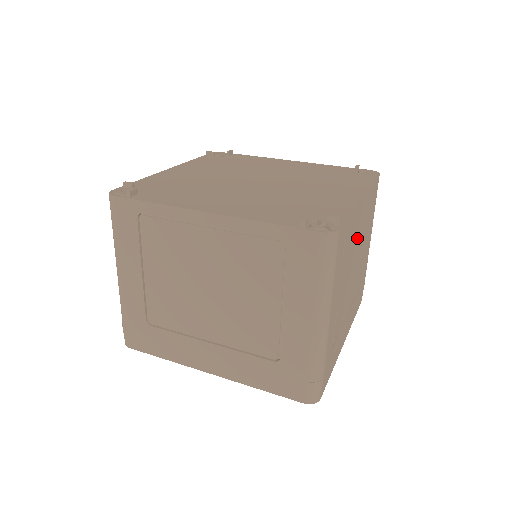
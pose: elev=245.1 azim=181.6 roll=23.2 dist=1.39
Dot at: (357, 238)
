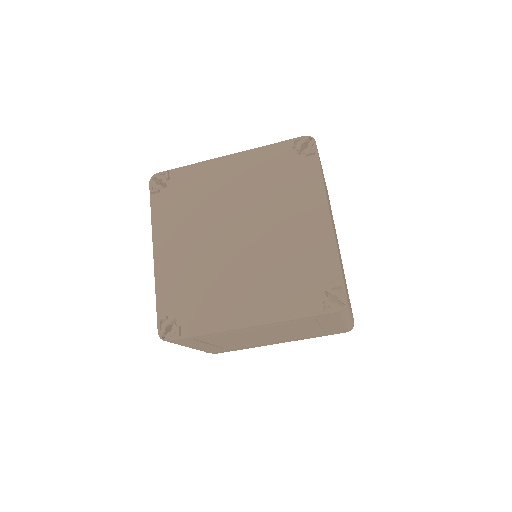
Dot at: occluded
